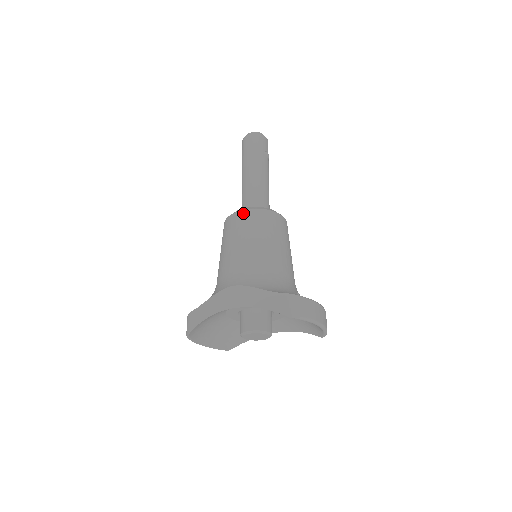
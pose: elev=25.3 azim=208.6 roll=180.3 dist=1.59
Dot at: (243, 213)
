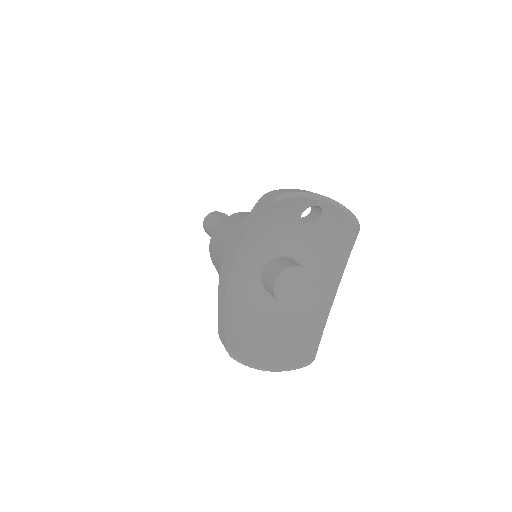
Dot at: (212, 235)
